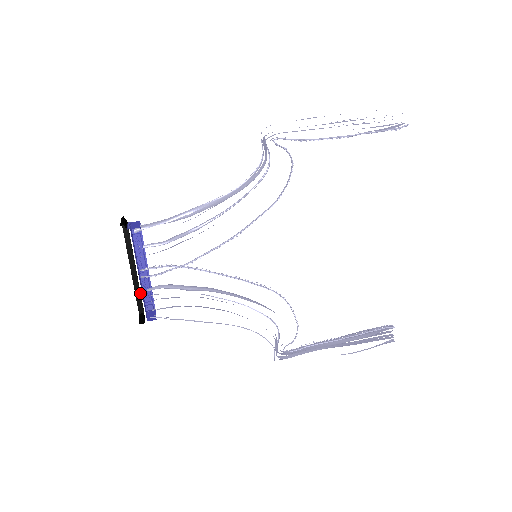
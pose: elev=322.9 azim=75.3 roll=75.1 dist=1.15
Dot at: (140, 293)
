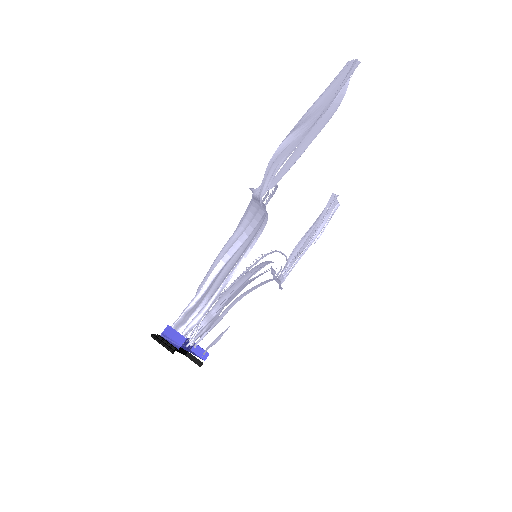
Dot at: (182, 349)
